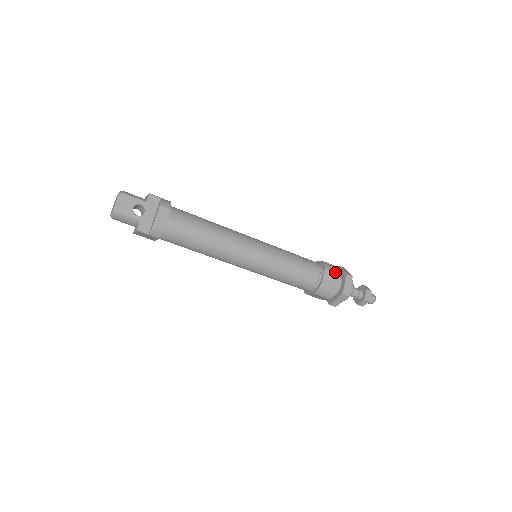
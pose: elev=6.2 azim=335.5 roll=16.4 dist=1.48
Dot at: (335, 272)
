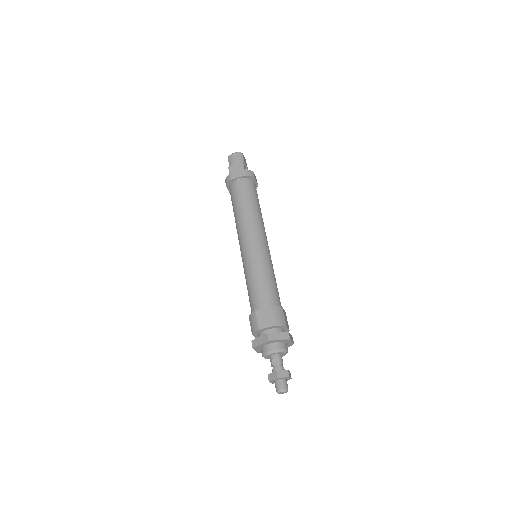
Dot at: occluded
